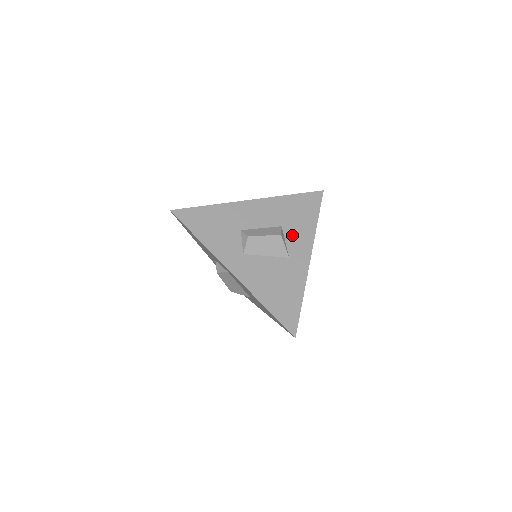
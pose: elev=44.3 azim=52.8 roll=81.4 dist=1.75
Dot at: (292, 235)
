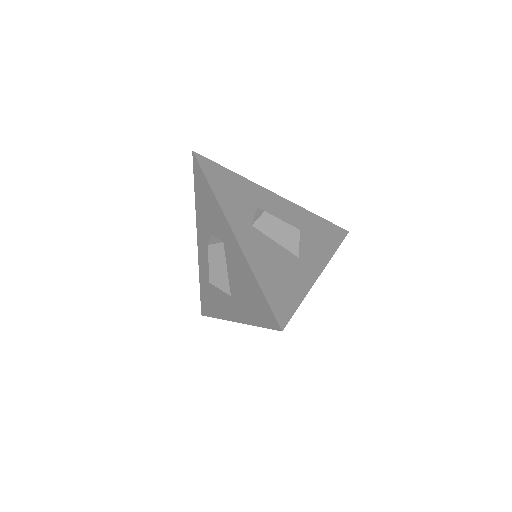
Dot at: (308, 243)
